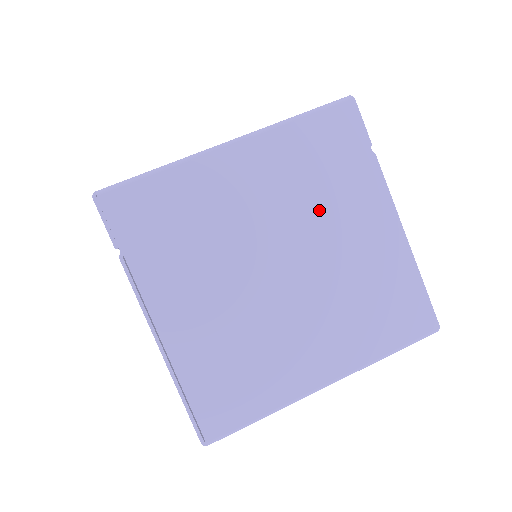
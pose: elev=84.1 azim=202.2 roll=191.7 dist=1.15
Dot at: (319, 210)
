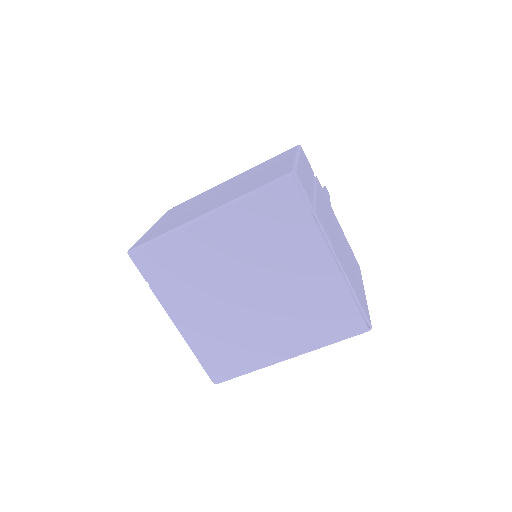
Dot at: (273, 256)
